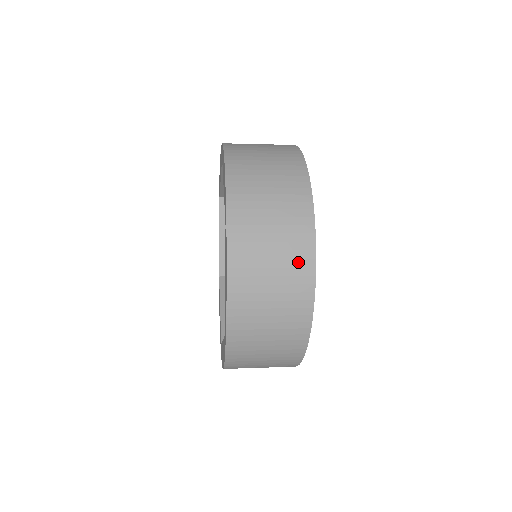
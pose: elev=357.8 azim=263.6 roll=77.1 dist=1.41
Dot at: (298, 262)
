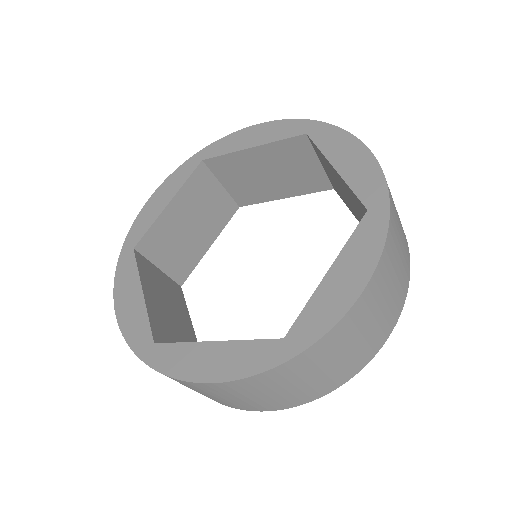
Dot at: occluded
